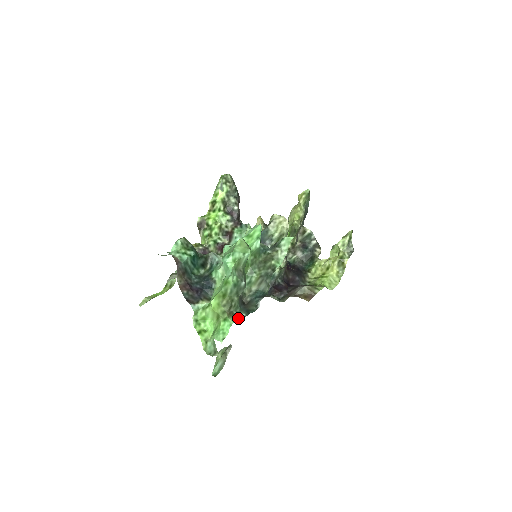
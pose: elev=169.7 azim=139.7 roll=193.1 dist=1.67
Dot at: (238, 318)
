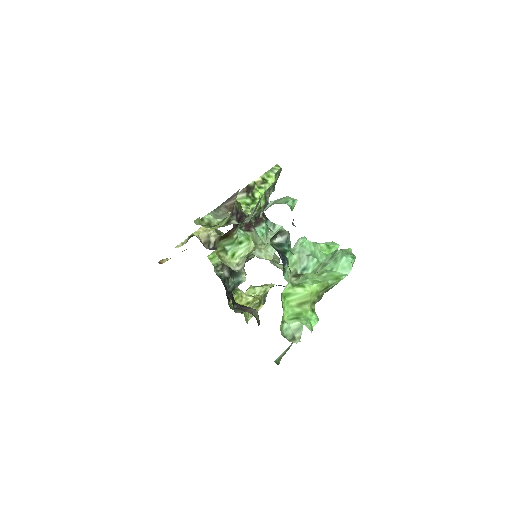
Dot at: occluded
